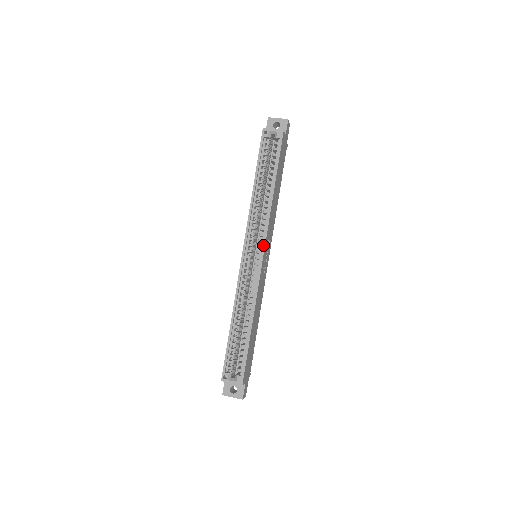
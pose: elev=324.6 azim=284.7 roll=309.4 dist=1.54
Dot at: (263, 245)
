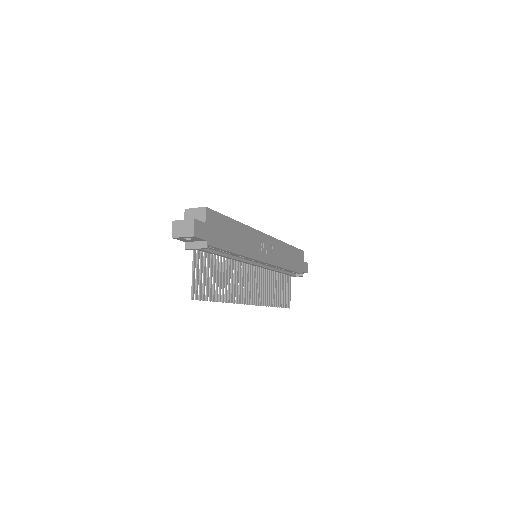
Dot at: (269, 236)
